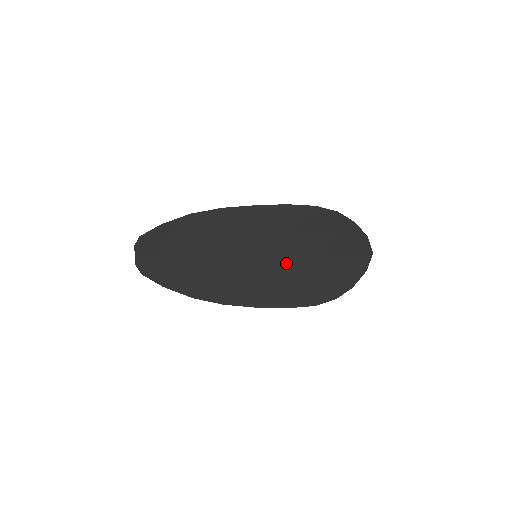
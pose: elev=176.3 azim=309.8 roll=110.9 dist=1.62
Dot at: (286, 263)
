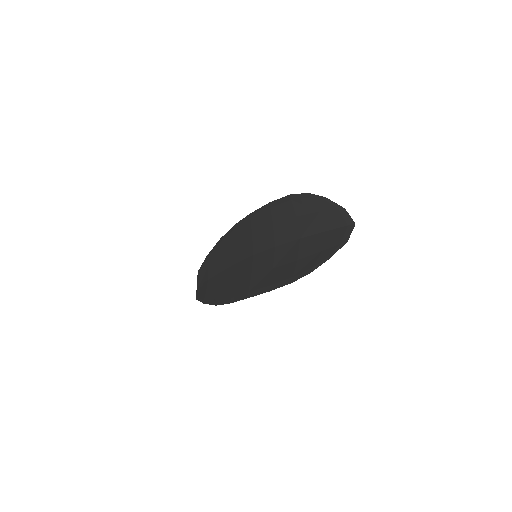
Dot at: (273, 253)
